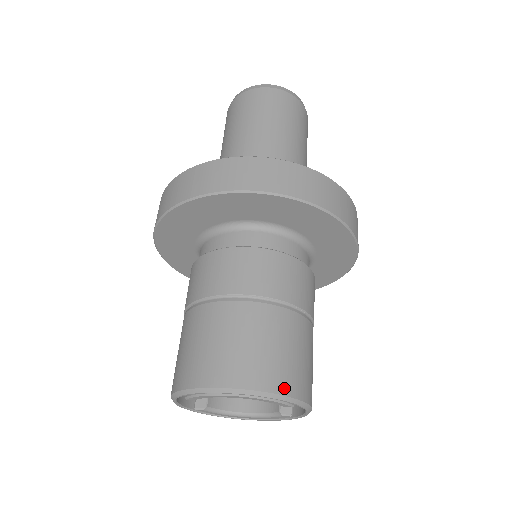
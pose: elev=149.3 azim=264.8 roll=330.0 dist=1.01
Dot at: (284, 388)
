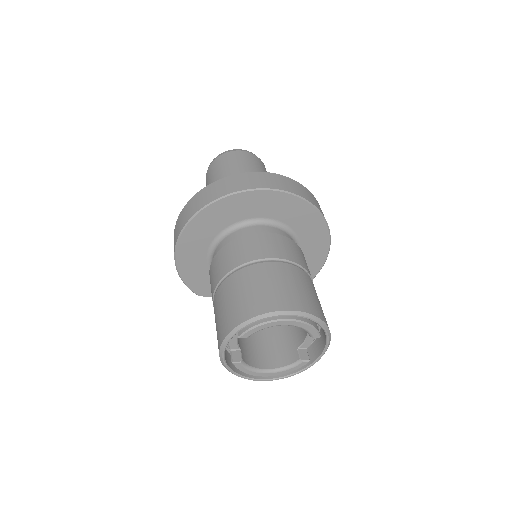
Dot at: (318, 314)
